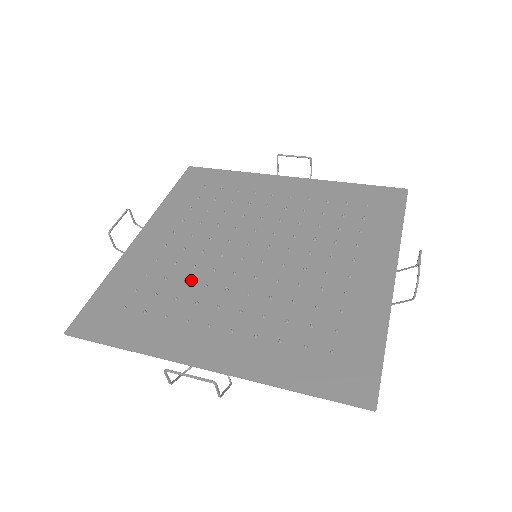
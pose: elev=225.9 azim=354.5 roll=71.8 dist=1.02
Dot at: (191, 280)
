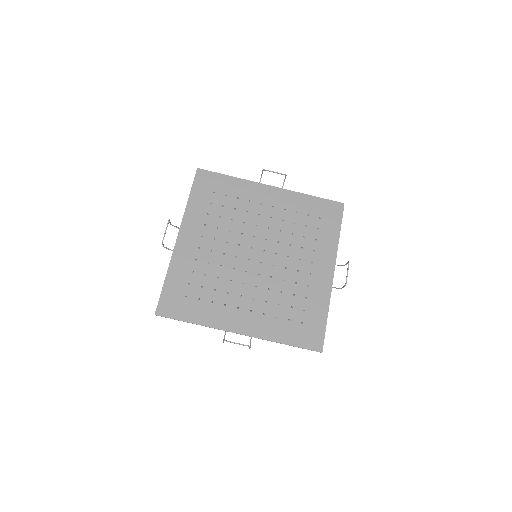
Dot at: (221, 276)
